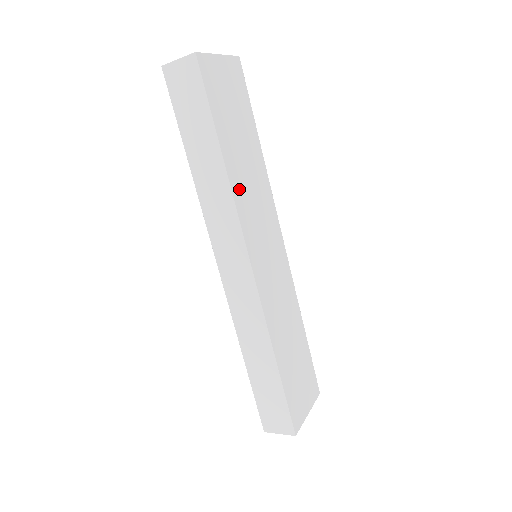
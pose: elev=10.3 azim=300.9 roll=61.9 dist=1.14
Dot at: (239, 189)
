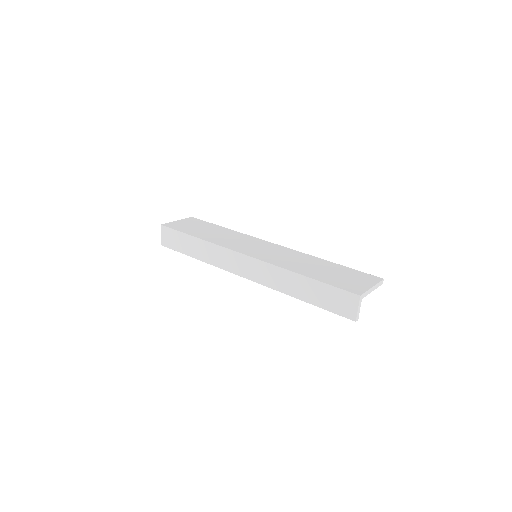
Dot at: (217, 241)
